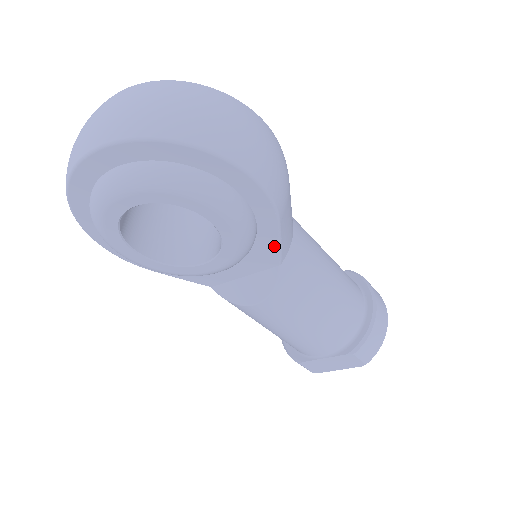
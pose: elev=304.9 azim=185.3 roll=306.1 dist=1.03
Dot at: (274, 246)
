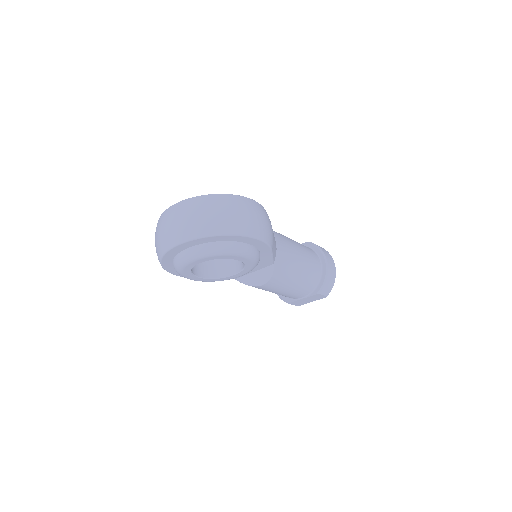
Dot at: (269, 258)
